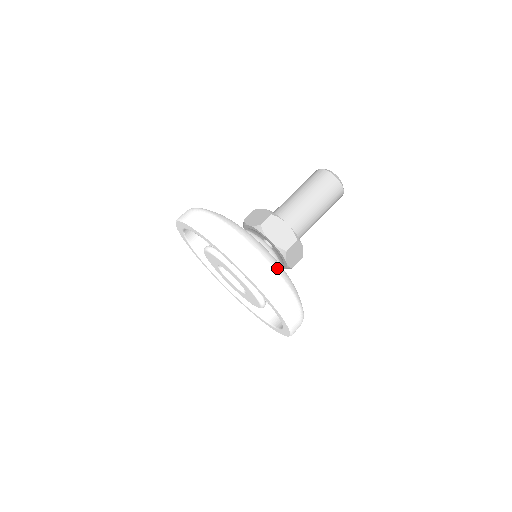
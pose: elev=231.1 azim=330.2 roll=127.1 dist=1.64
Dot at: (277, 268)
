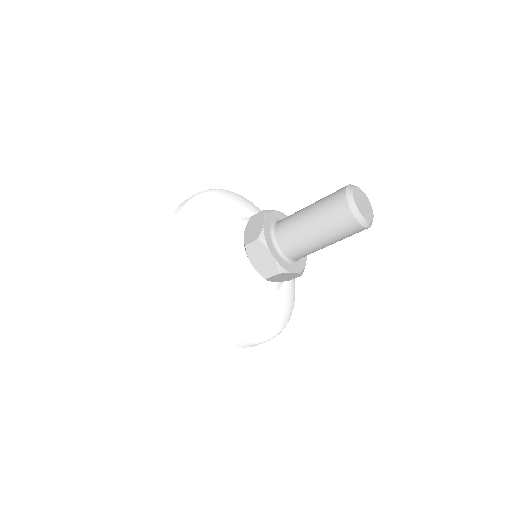
Dot at: (224, 313)
